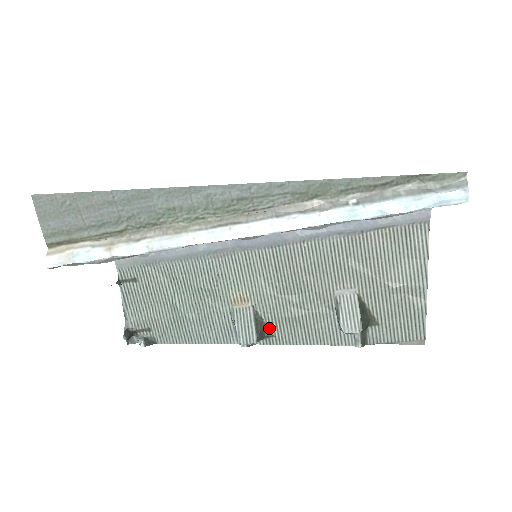
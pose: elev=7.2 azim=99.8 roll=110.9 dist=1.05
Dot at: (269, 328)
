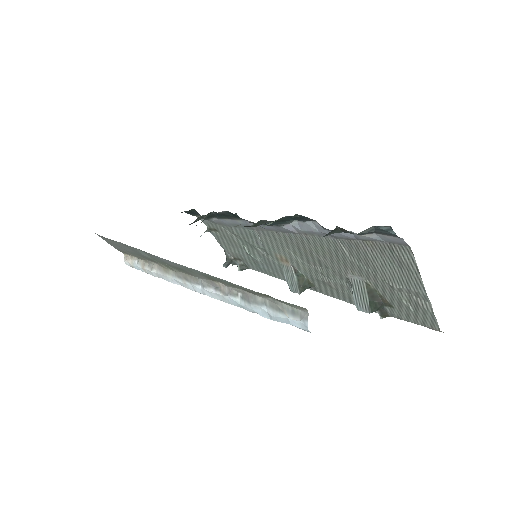
Dot at: (311, 282)
